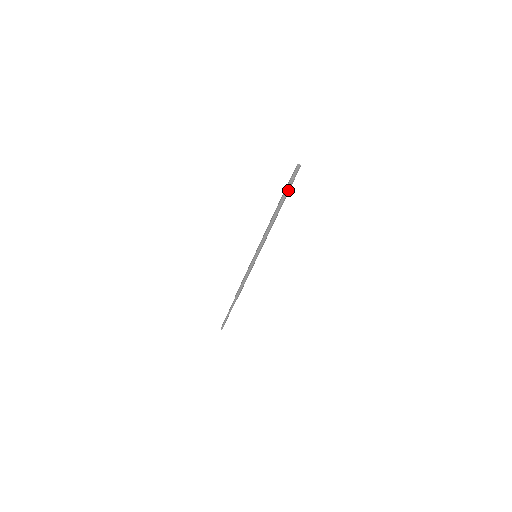
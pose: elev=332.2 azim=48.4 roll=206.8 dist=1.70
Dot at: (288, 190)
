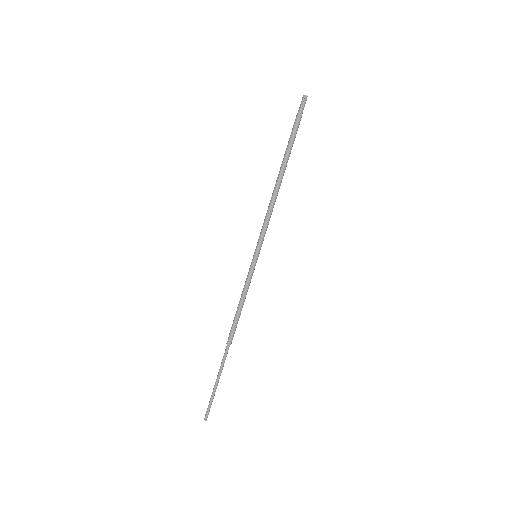
Dot at: (295, 134)
